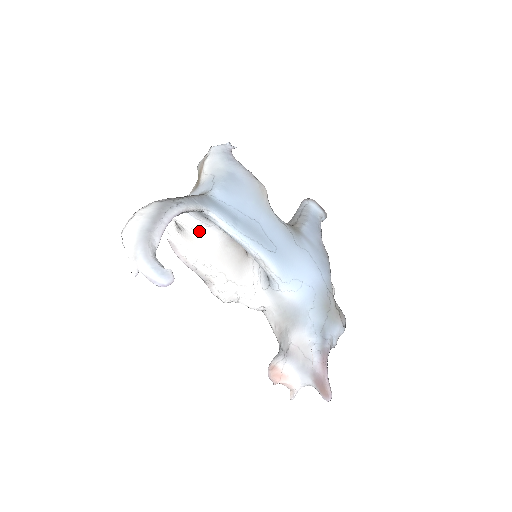
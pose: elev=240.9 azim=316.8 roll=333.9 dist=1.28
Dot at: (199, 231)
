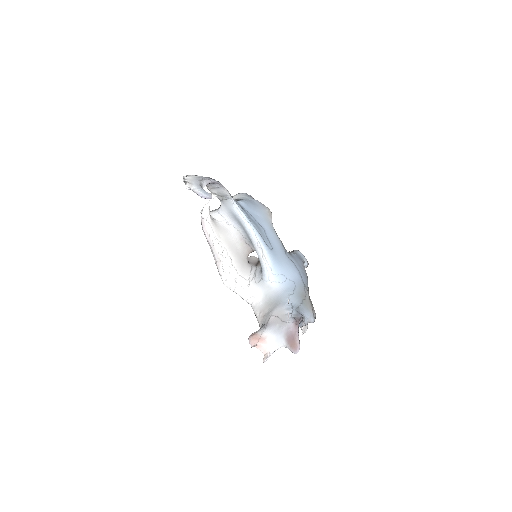
Dot at: (221, 224)
